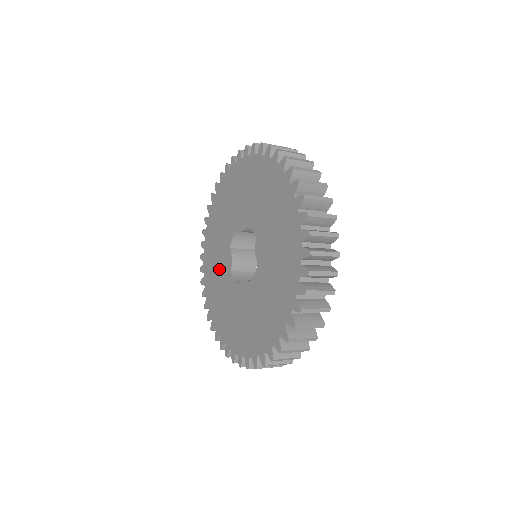
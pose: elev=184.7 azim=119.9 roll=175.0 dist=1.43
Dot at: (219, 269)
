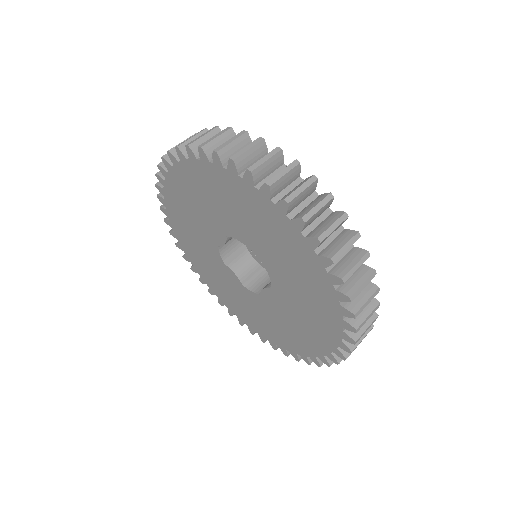
Dot at: (198, 219)
